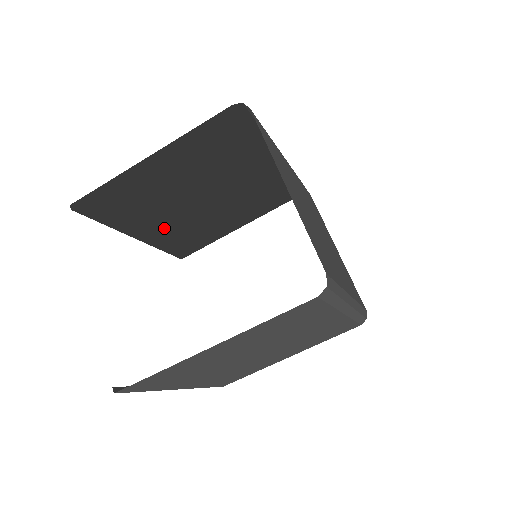
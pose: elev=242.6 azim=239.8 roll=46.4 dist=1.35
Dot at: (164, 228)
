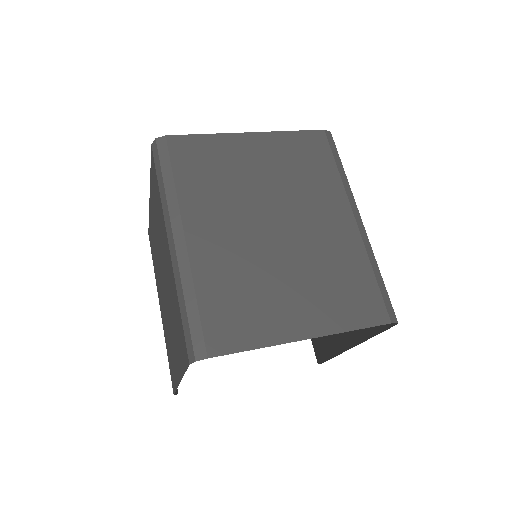
Dot at: (158, 286)
